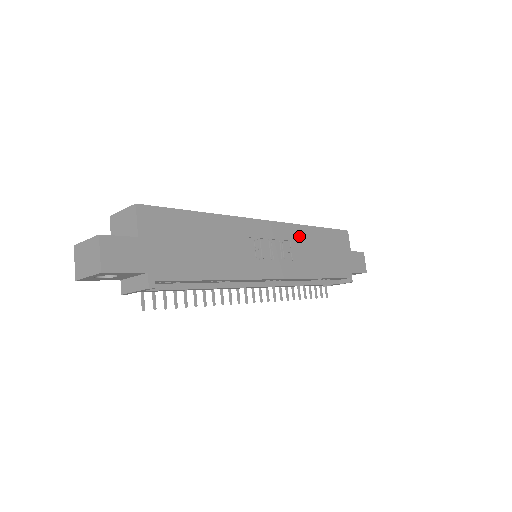
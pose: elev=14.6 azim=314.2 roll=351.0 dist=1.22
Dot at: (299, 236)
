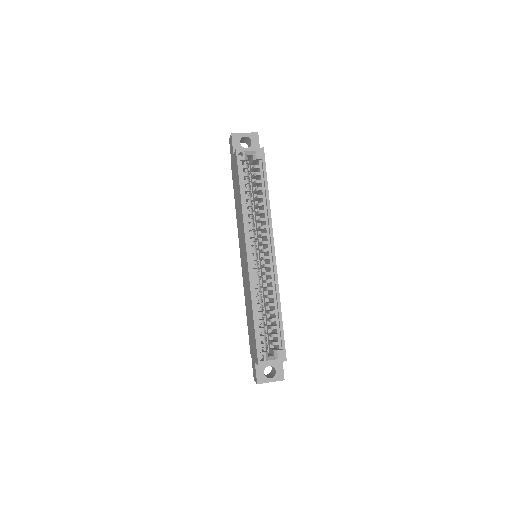
Dot at: occluded
